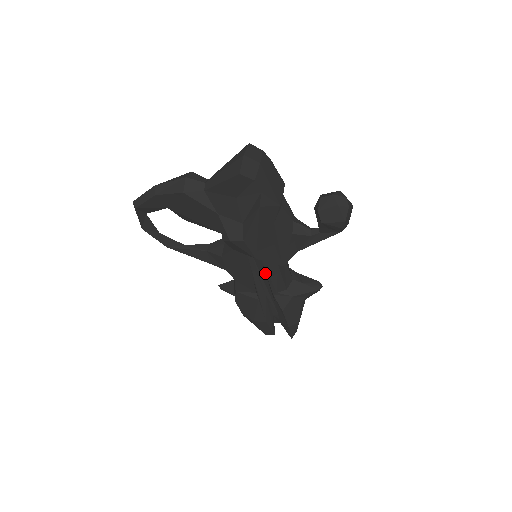
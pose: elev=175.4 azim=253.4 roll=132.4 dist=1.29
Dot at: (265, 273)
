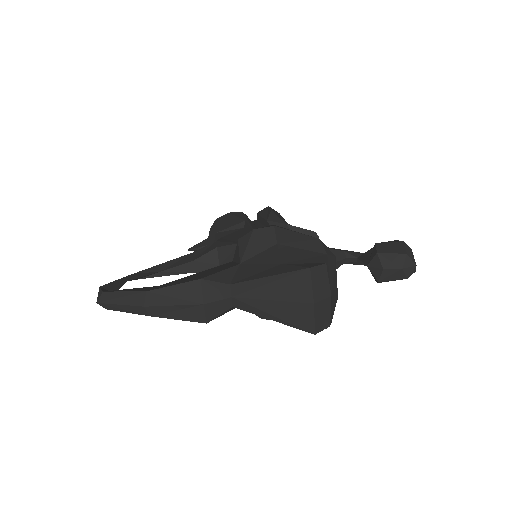
Dot at: occluded
